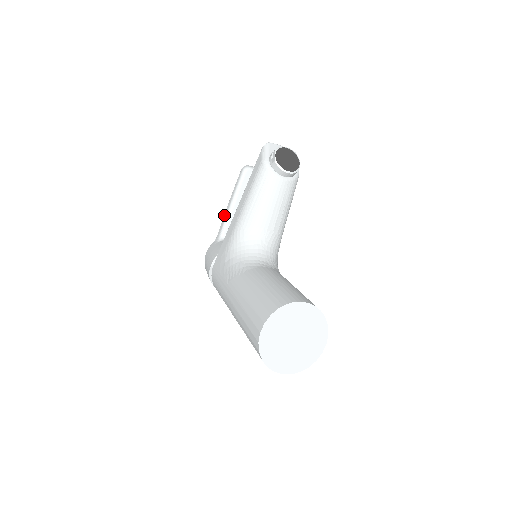
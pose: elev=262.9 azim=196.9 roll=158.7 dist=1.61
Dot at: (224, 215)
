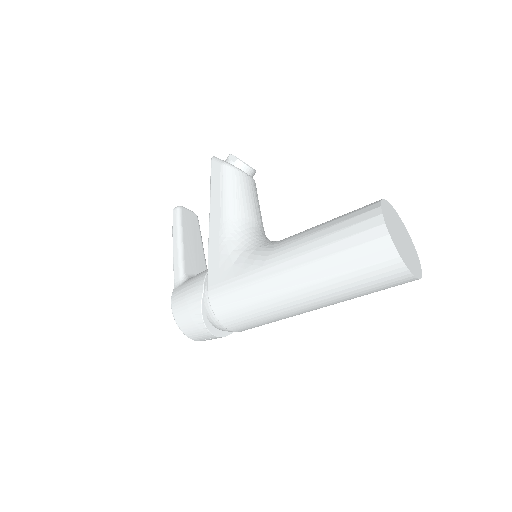
Dot at: (174, 258)
